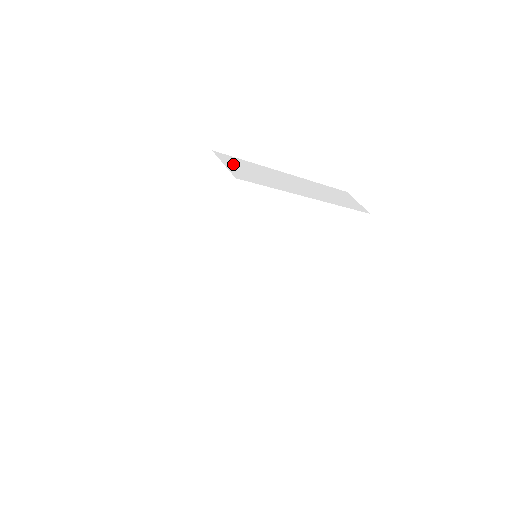
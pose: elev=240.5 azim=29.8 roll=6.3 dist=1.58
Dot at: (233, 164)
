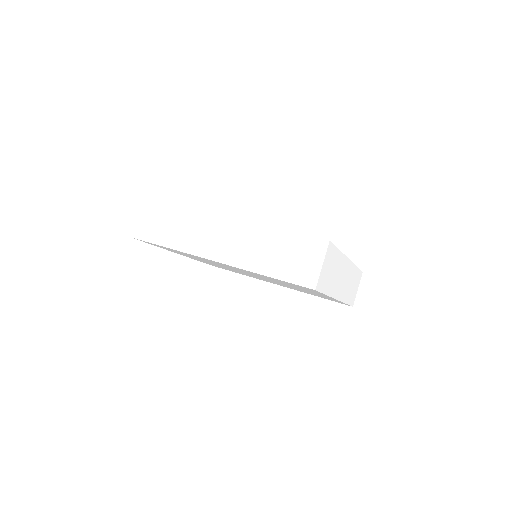
Dot at: (148, 214)
